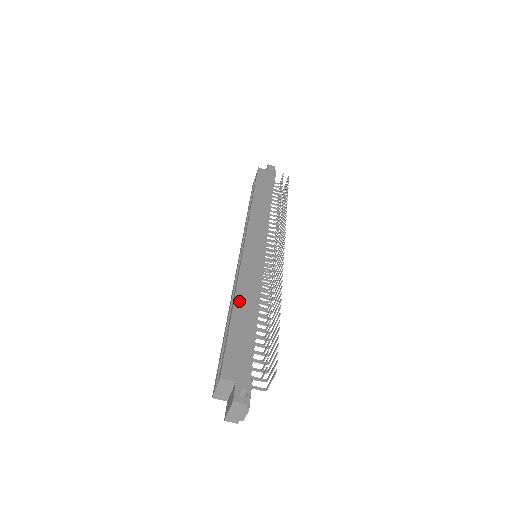
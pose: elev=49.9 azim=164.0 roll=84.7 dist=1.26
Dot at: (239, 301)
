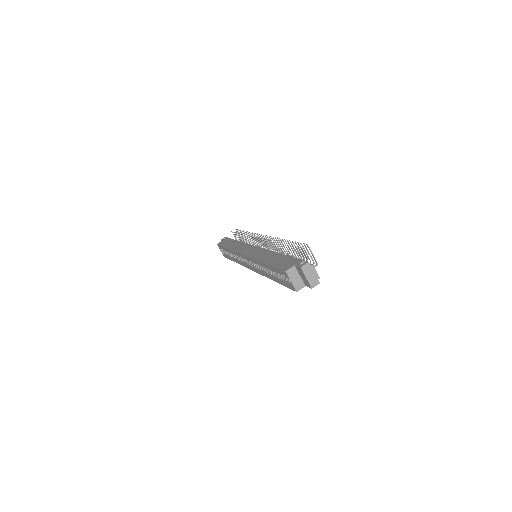
Dot at: (264, 260)
